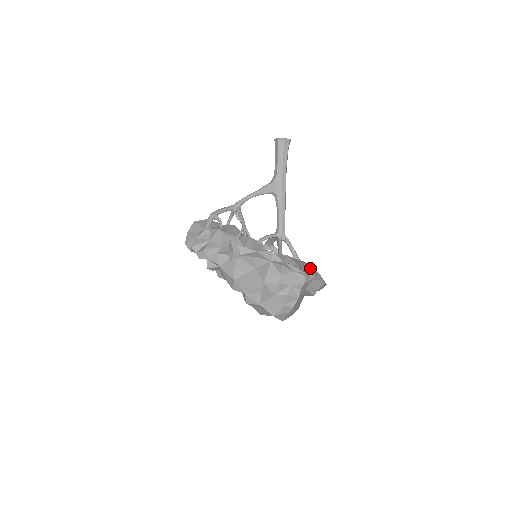
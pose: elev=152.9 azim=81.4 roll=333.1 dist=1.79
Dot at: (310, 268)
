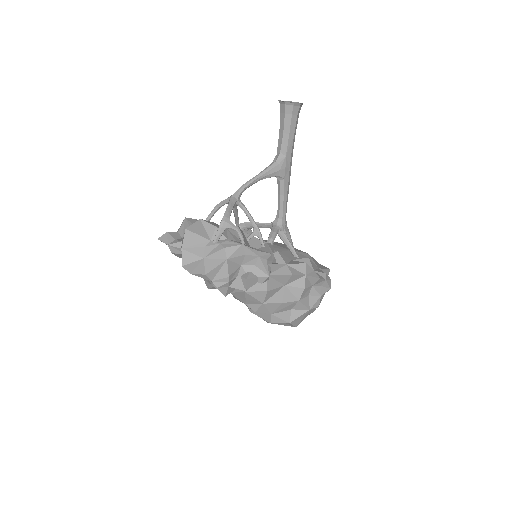
Dot at: (315, 261)
